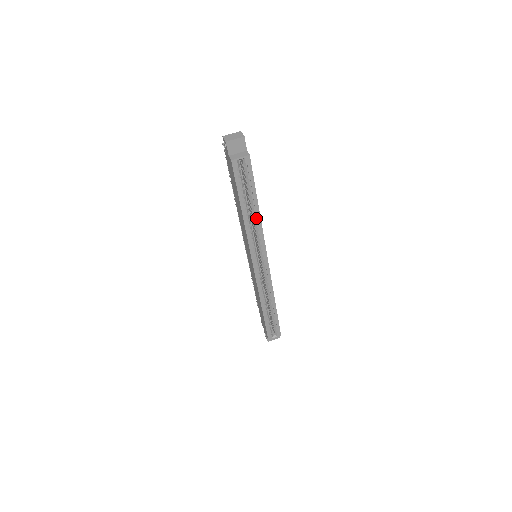
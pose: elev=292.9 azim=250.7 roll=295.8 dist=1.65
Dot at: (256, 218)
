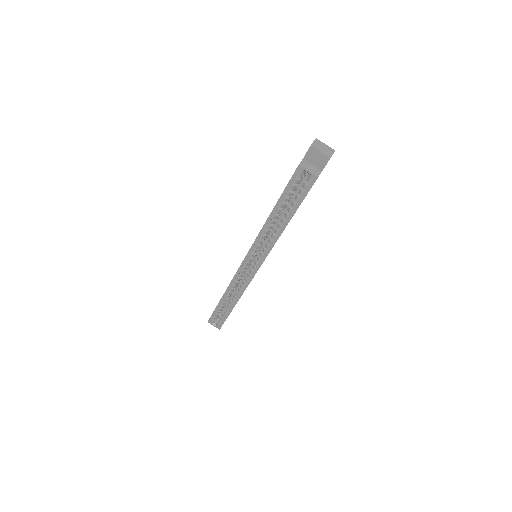
Dot at: (278, 230)
